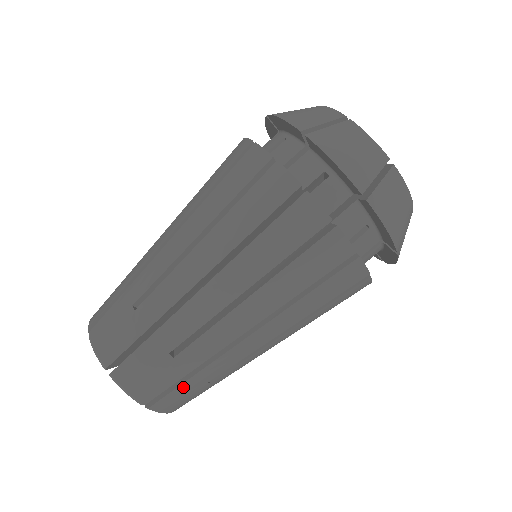
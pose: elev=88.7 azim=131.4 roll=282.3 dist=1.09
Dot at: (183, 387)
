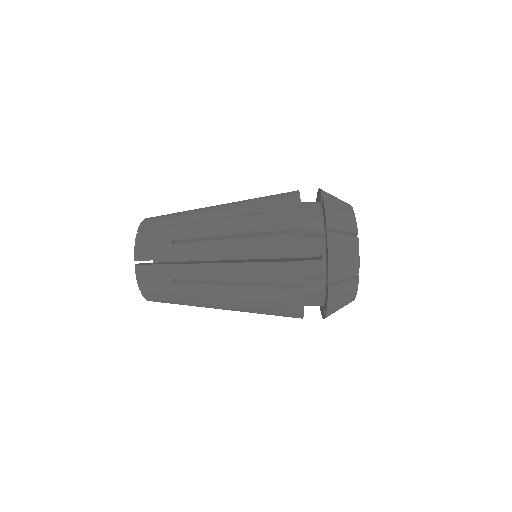
Dot at: (167, 298)
